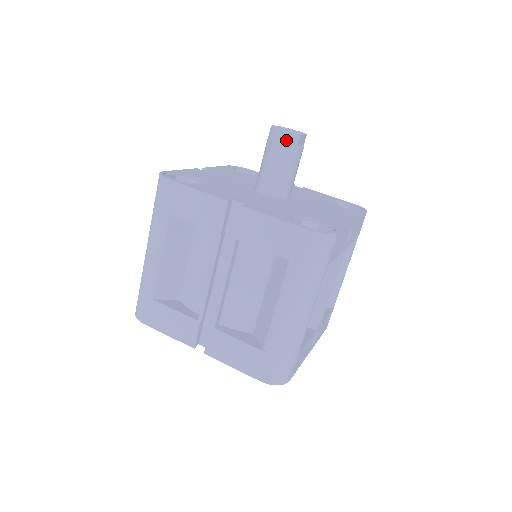
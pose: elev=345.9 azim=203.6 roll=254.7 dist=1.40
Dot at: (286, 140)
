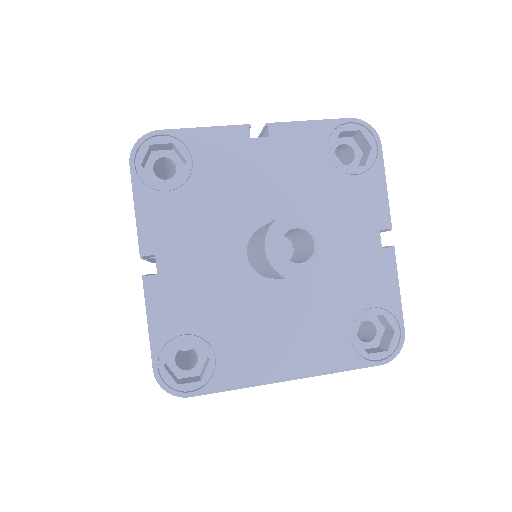
Dot at: (265, 260)
